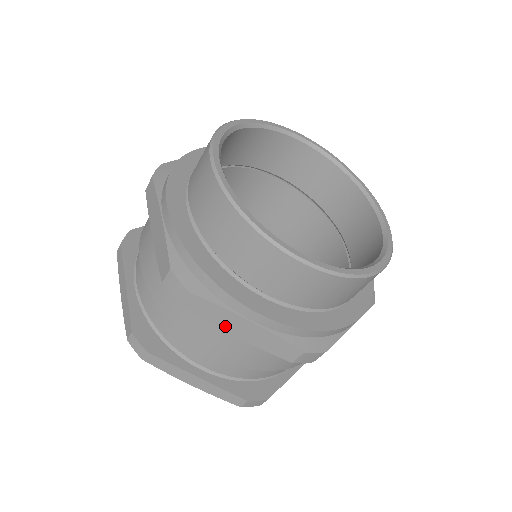
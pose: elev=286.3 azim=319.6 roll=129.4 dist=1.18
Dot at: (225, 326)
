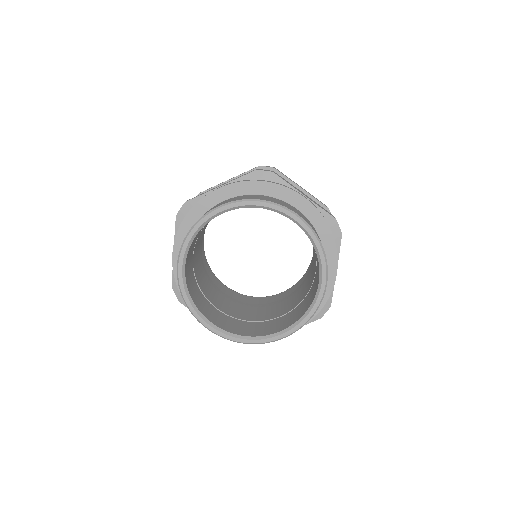
Dot at: occluded
